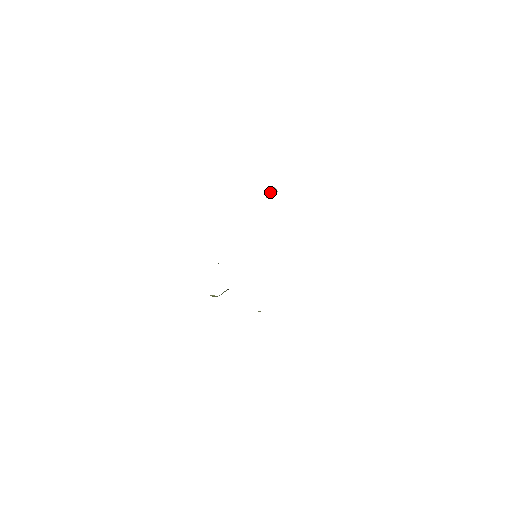
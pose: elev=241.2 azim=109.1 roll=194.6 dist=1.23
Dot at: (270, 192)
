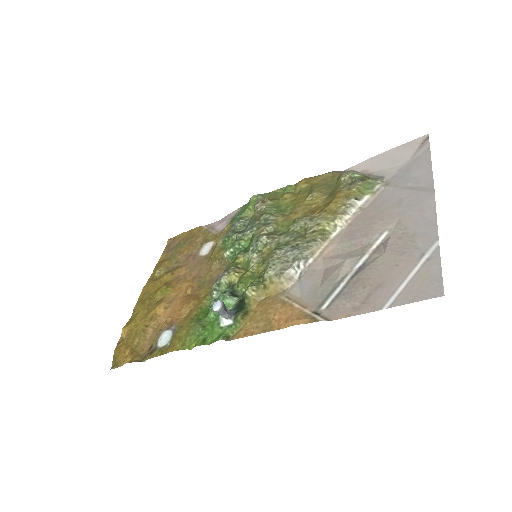
Dot at: (220, 315)
